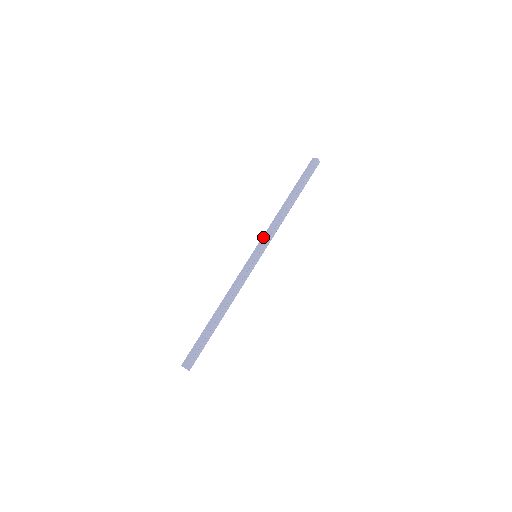
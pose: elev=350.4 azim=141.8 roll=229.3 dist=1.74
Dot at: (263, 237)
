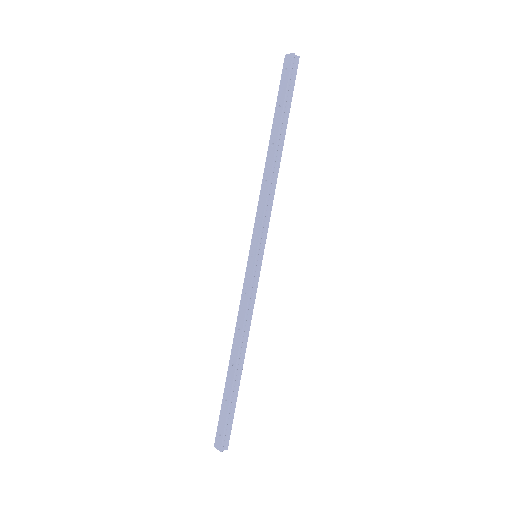
Dot at: (255, 223)
